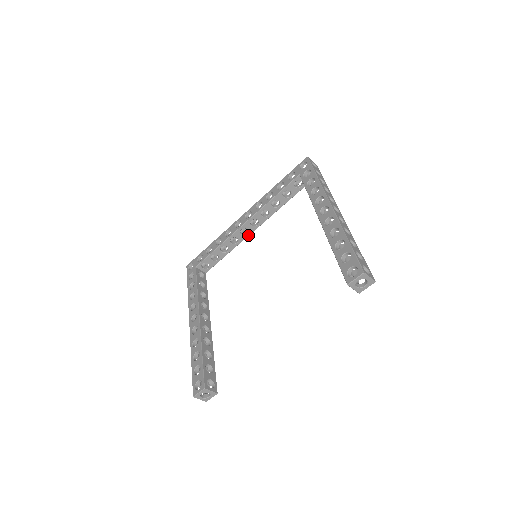
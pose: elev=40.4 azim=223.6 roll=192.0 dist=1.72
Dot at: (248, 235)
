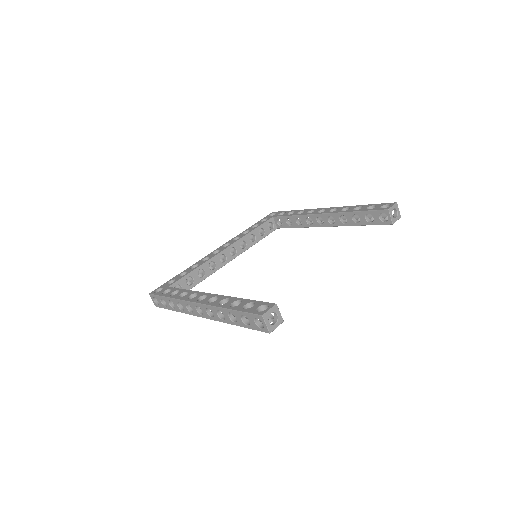
Dot at: (225, 264)
